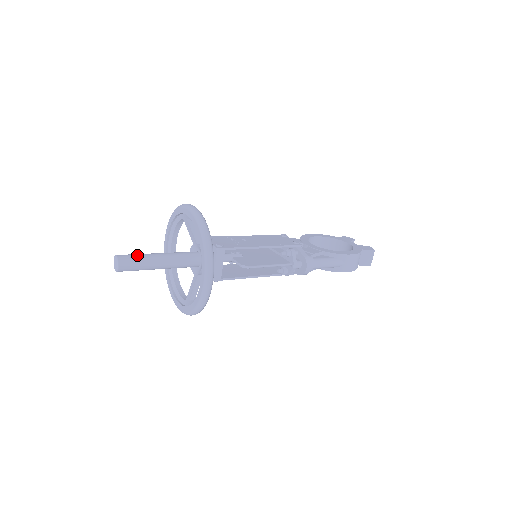
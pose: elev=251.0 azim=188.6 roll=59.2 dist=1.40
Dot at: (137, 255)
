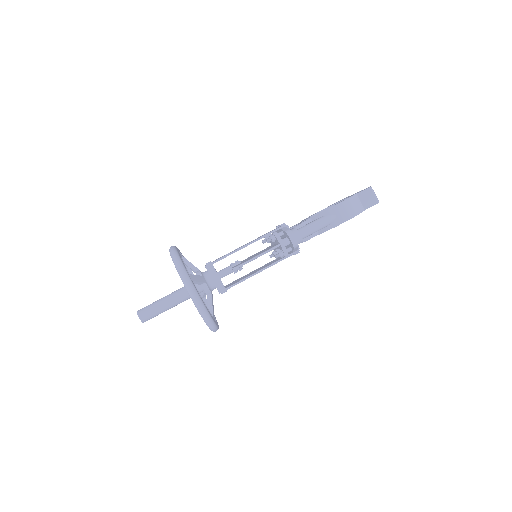
Dot at: occluded
